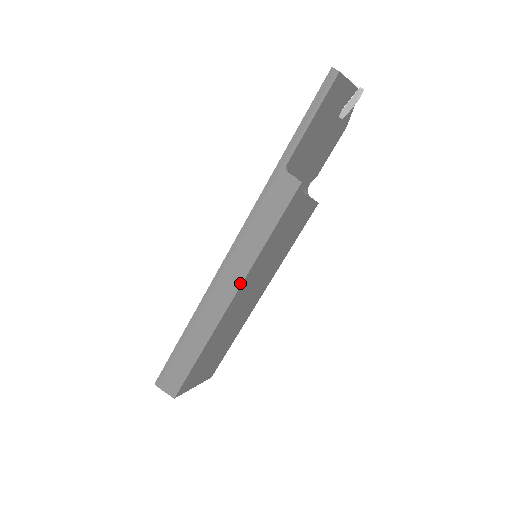
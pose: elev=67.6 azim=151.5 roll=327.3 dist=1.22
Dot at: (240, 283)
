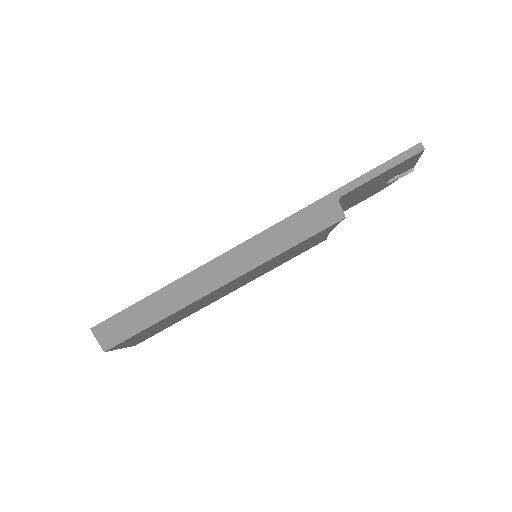
Dot at: (240, 274)
